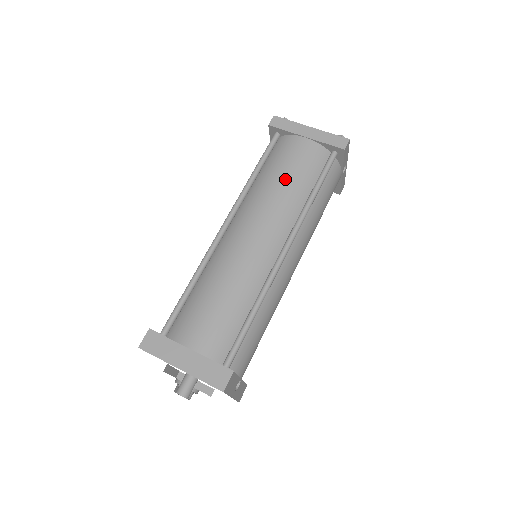
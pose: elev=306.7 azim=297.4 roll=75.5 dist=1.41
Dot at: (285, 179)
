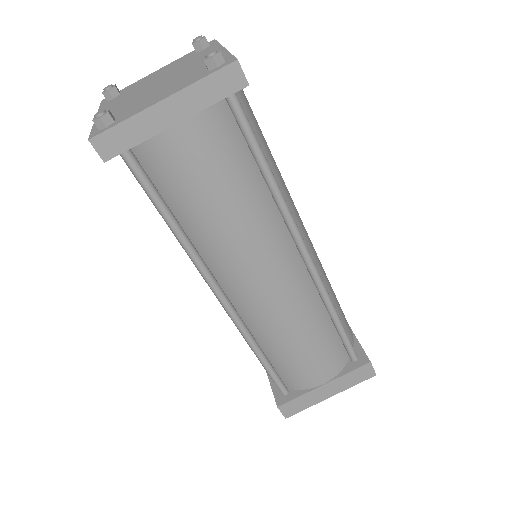
Dot at: (225, 204)
